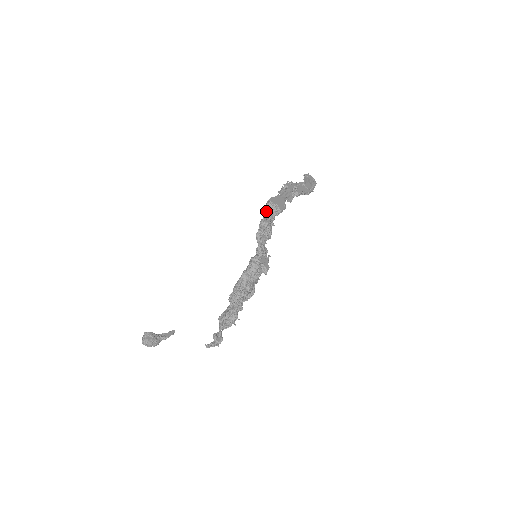
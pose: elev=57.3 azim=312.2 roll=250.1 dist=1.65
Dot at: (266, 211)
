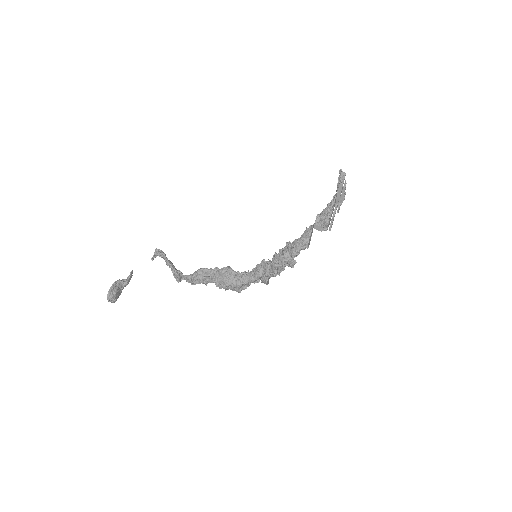
Dot at: (297, 255)
